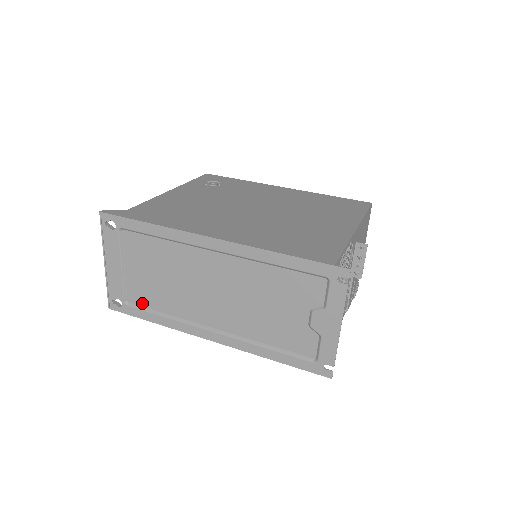
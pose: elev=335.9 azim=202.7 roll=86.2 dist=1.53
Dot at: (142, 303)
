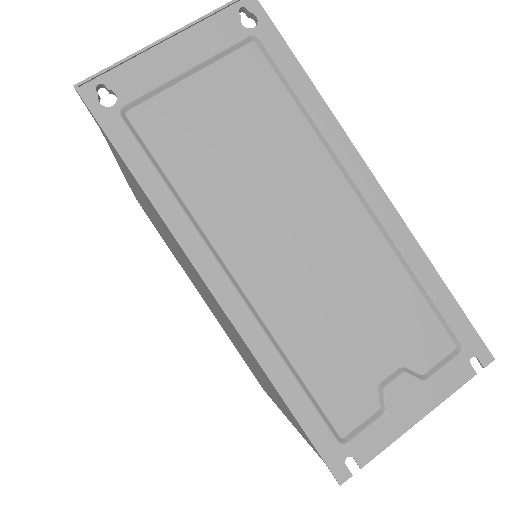
Dot at: (151, 139)
